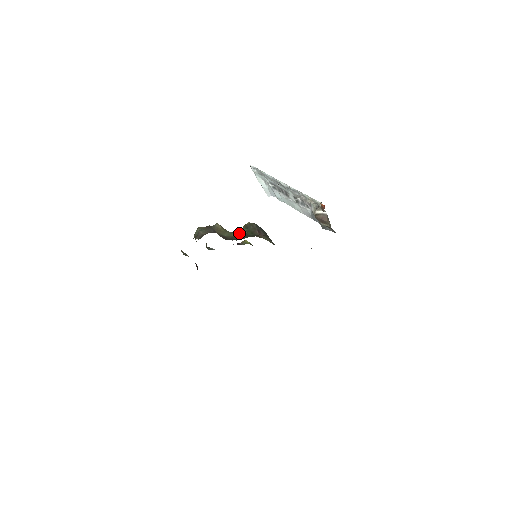
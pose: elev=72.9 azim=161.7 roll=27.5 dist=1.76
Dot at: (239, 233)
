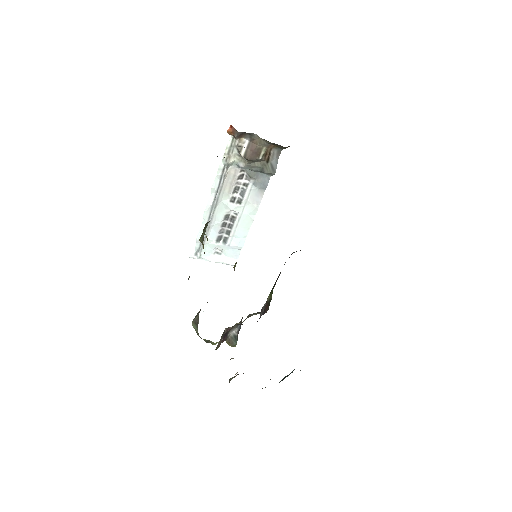
Dot at: (203, 237)
